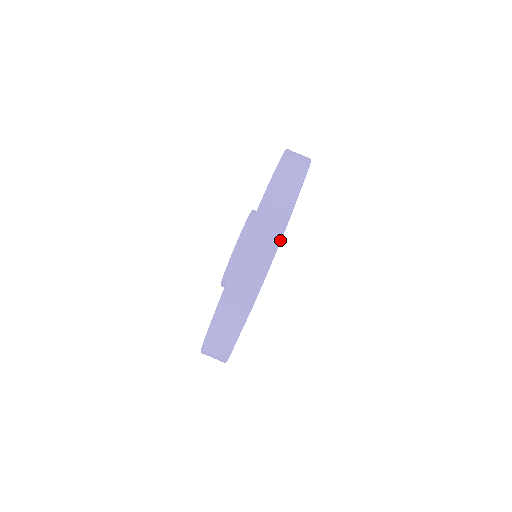
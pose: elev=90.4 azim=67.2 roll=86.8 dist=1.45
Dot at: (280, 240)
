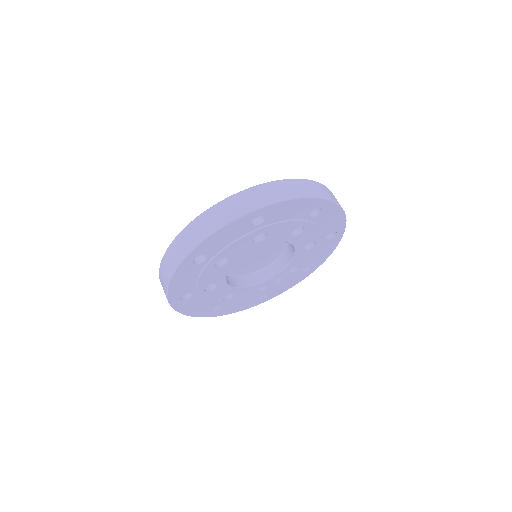
Dot at: (220, 252)
